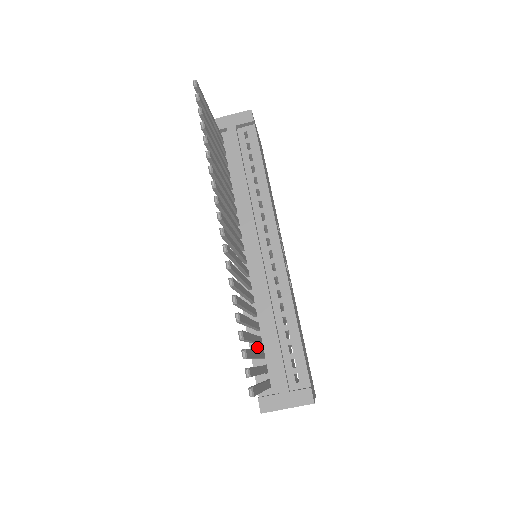
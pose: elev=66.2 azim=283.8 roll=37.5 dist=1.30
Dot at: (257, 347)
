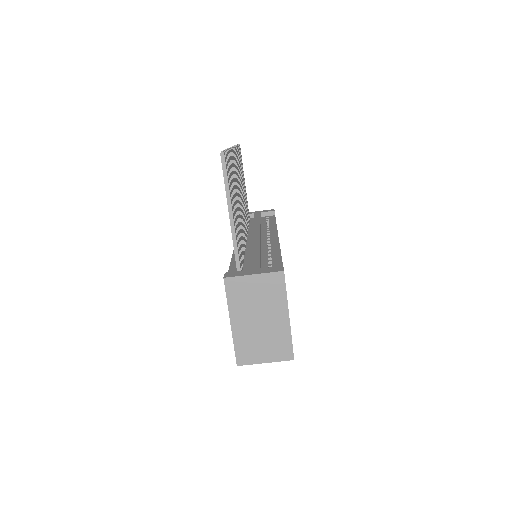
Dot at: occluded
